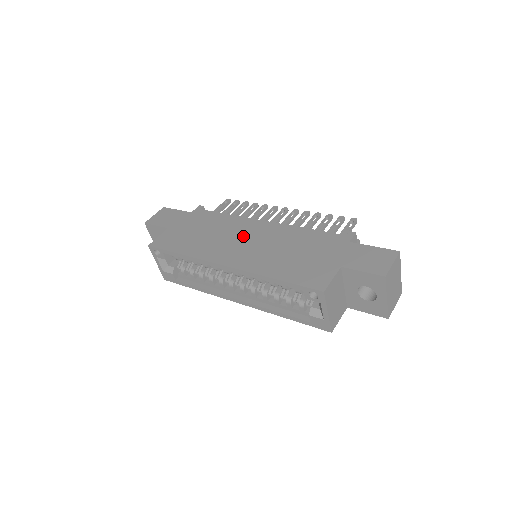
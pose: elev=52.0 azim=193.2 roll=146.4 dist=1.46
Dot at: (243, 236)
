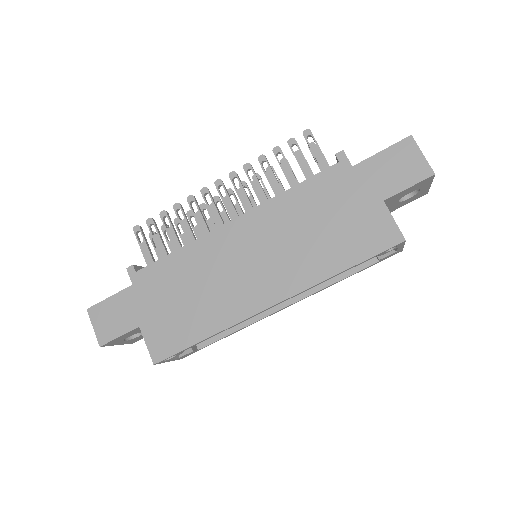
Dot at: (239, 258)
